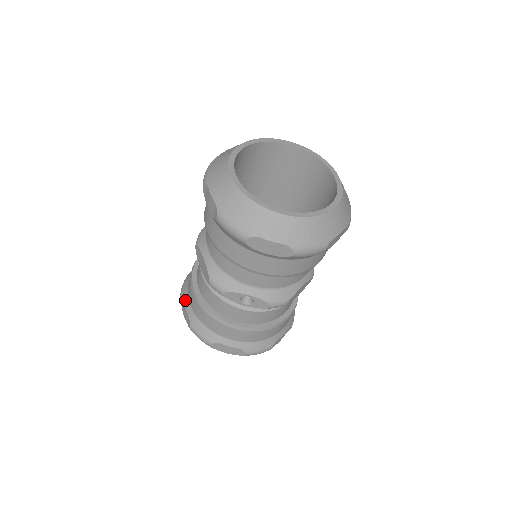
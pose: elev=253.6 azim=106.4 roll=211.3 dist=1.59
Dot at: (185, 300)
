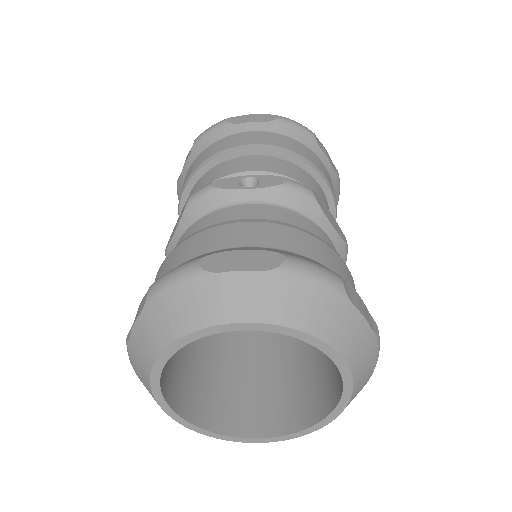
Dot at: occluded
